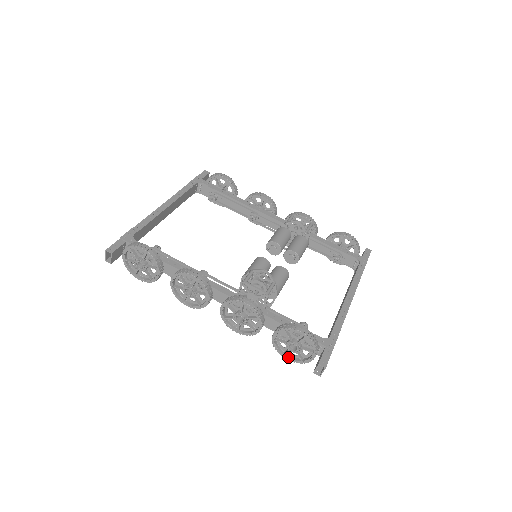
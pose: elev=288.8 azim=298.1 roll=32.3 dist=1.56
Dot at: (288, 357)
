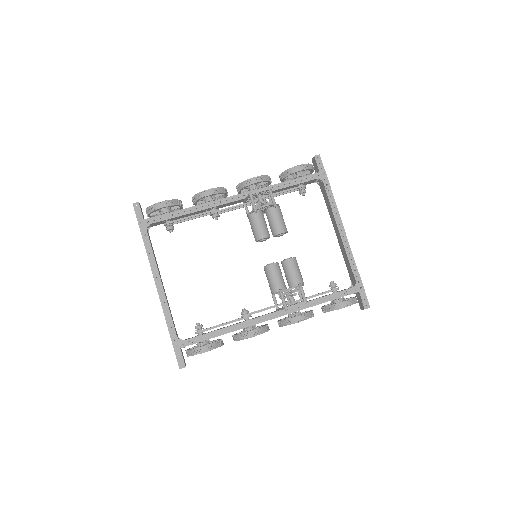
Dot at: occluded
